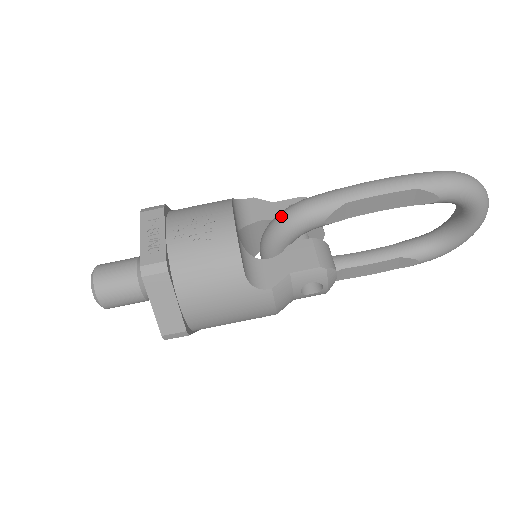
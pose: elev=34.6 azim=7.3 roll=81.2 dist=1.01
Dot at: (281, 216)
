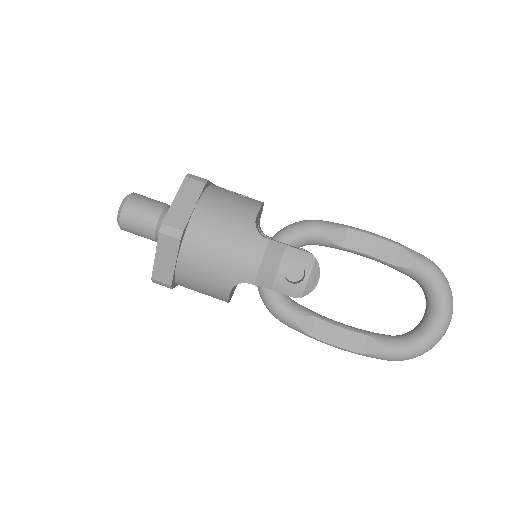
Dot at: (296, 222)
